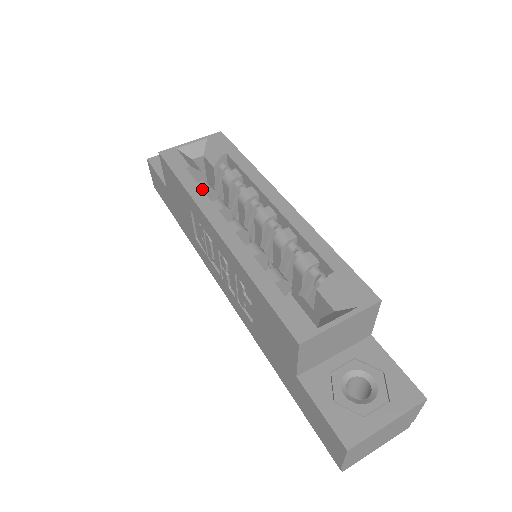
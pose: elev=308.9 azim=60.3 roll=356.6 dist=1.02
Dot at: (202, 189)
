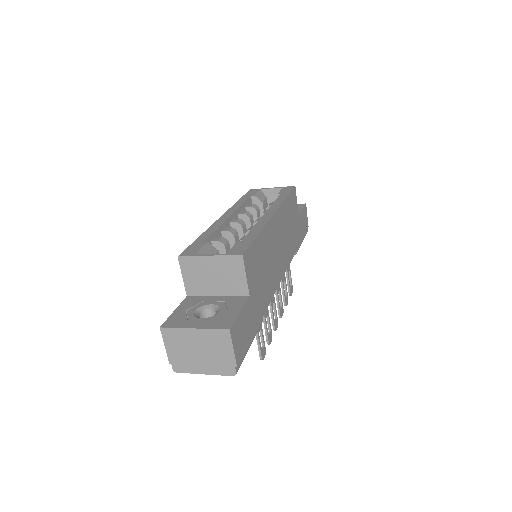
Dot at: (243, 203)
